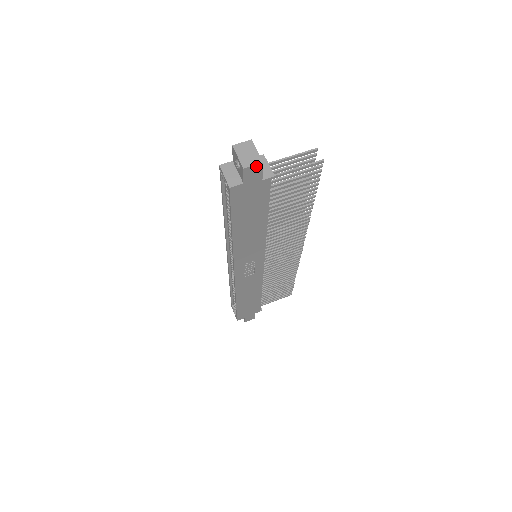
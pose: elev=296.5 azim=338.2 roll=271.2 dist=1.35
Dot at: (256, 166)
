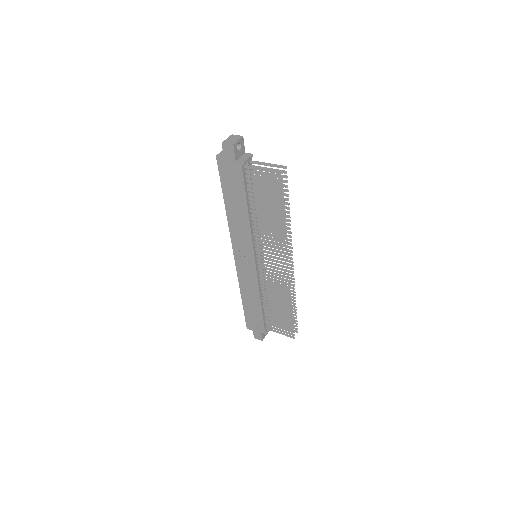
Dot at: (229, 146)
